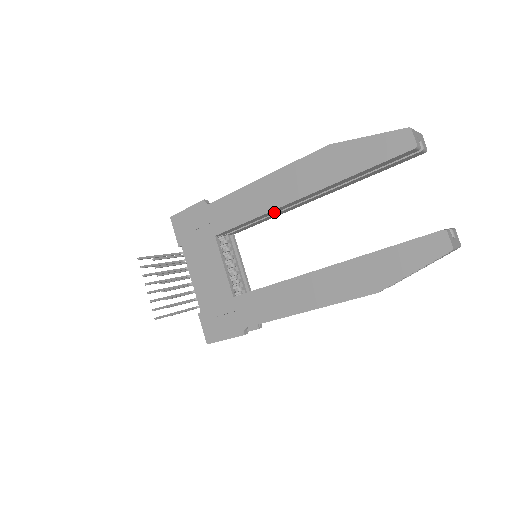
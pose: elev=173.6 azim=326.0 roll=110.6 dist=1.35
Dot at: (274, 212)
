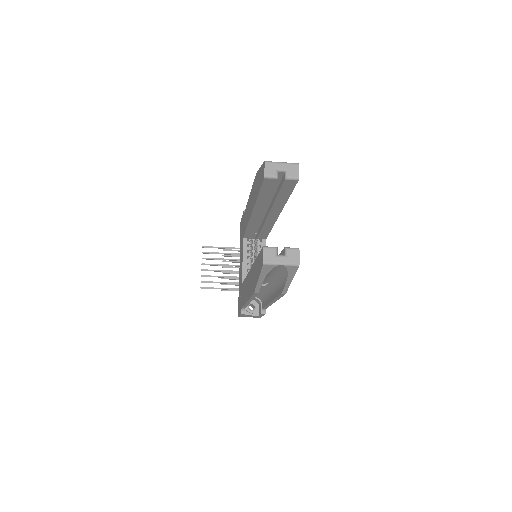
Dot at: (257, 223)
